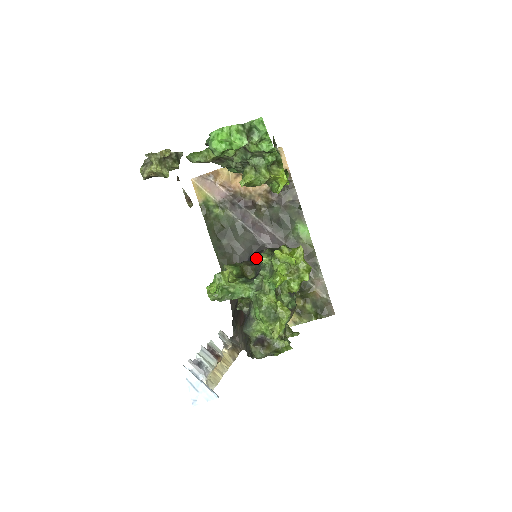
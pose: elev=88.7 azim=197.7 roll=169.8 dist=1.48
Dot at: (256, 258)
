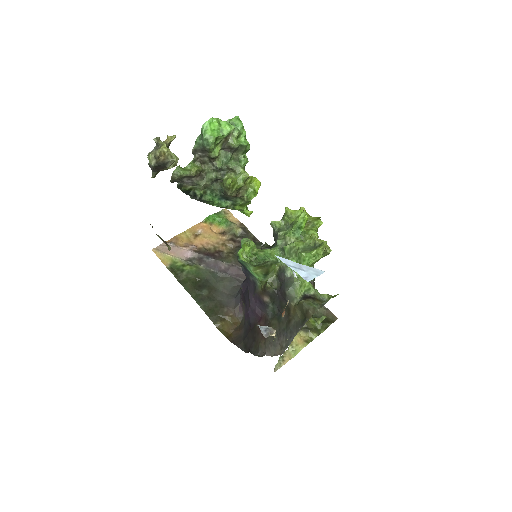
Dot at: occluded
